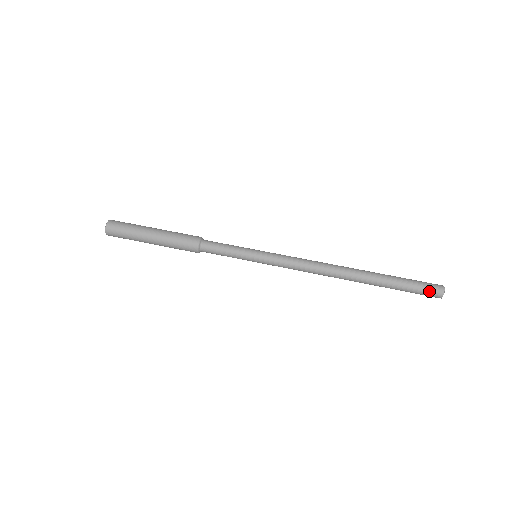
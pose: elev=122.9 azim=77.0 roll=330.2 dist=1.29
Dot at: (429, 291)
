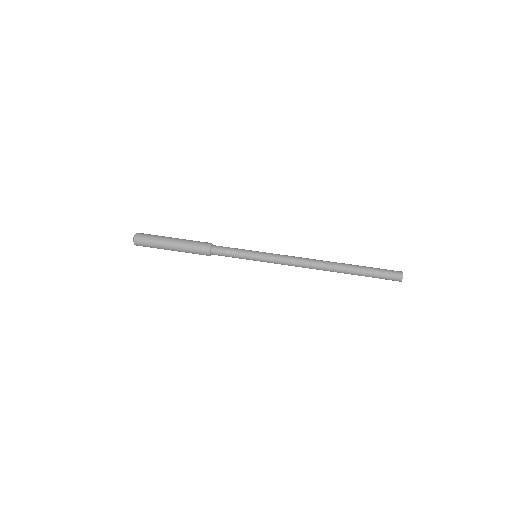
Dot at: (391, 279)
